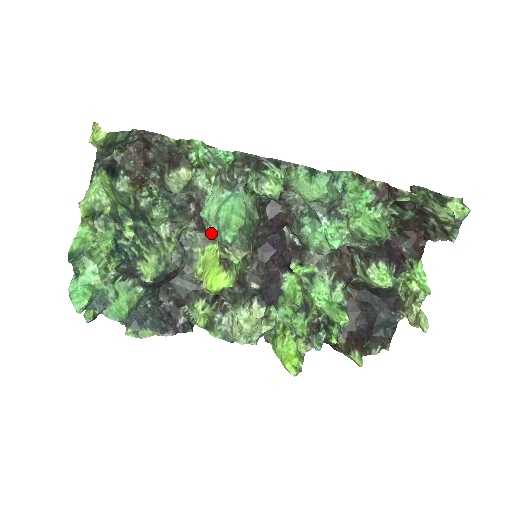
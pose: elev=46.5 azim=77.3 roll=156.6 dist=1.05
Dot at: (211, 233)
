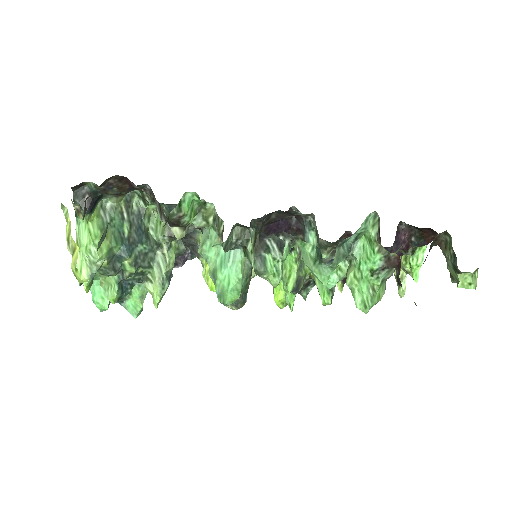
Dot at: occluded
